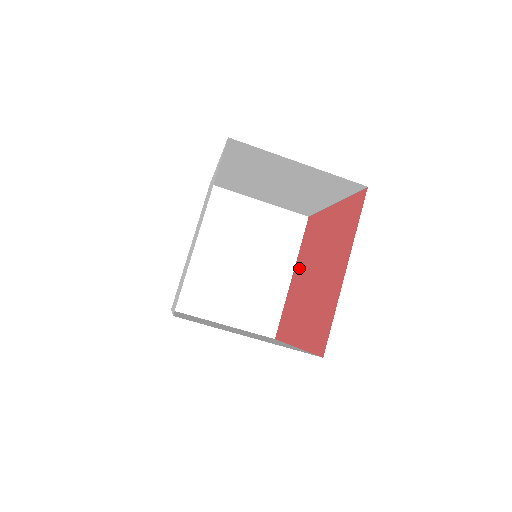
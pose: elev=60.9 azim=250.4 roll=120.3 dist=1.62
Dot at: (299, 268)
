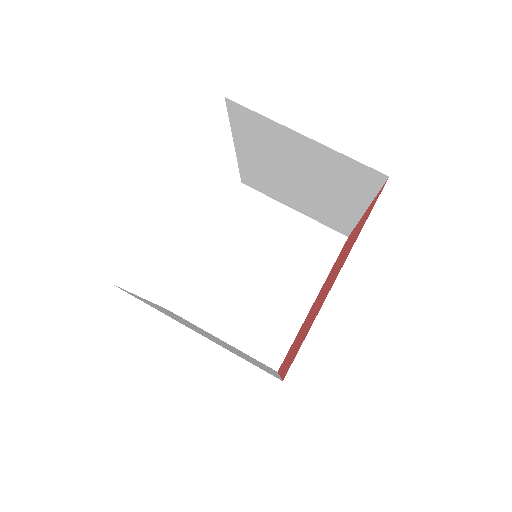
Dot at: (320, 291)
